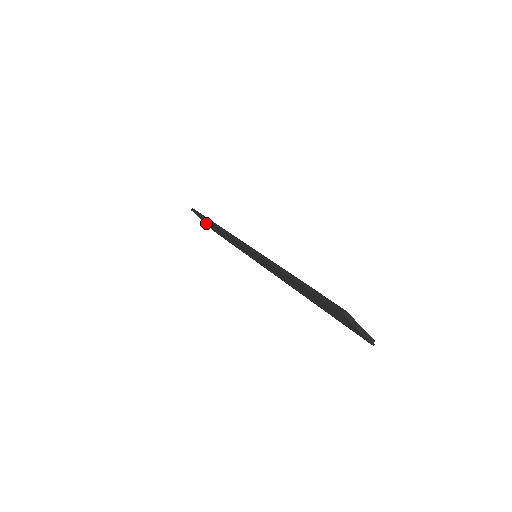
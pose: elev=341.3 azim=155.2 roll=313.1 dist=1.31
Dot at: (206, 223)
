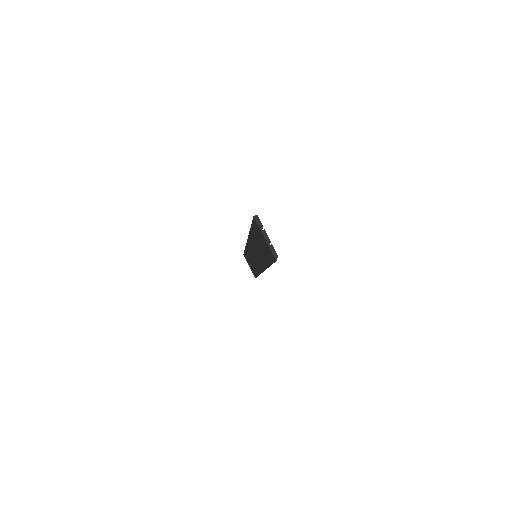
Dot at: occluded
